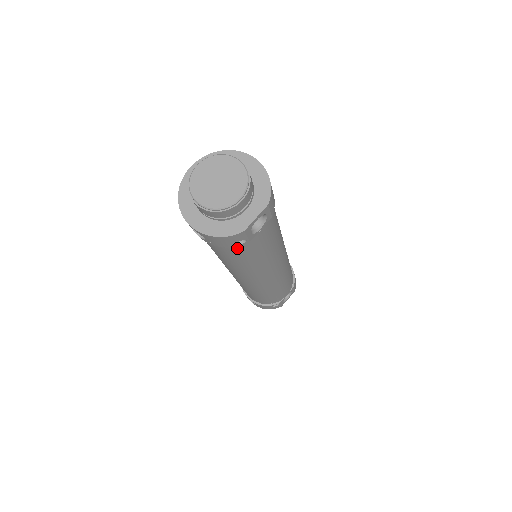
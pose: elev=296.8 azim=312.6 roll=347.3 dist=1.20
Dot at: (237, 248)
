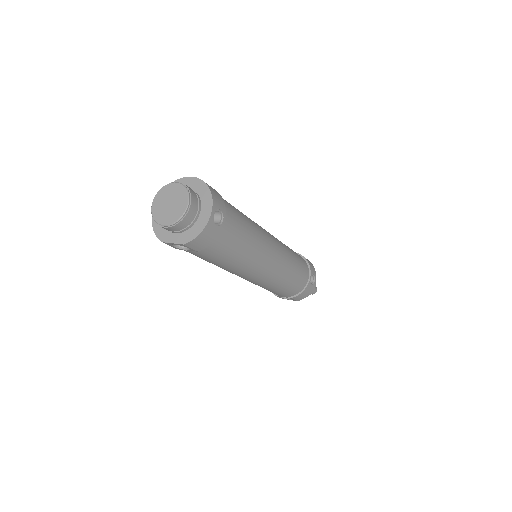
Dot at: occluded
